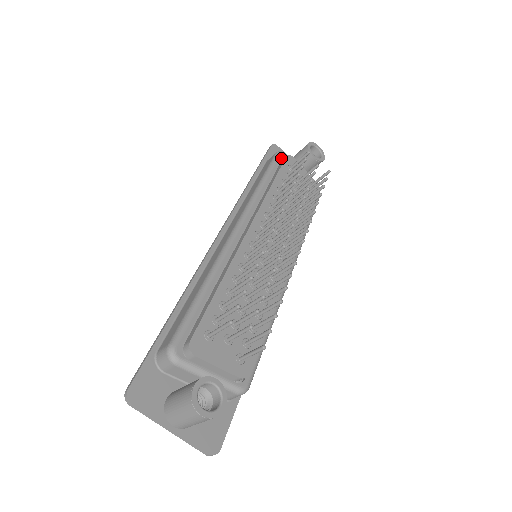
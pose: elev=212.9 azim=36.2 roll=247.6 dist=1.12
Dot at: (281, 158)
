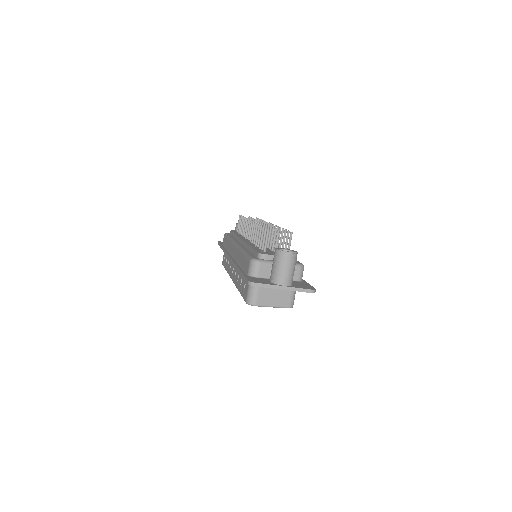
Dot at: occluded
